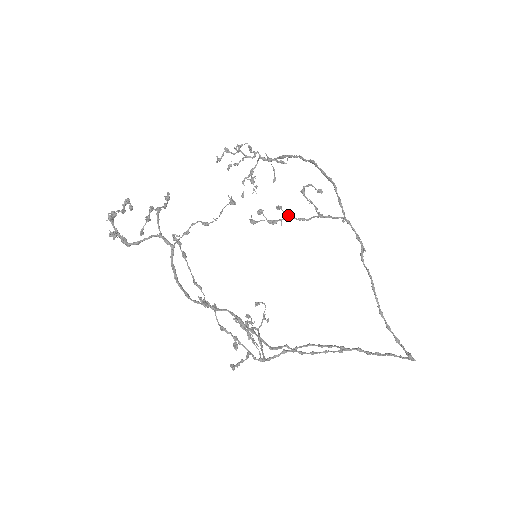
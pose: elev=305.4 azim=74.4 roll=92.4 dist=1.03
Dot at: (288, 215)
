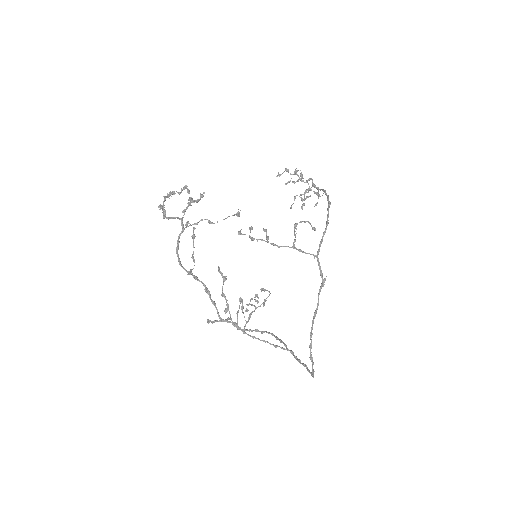
Dot at: (267, 238)
